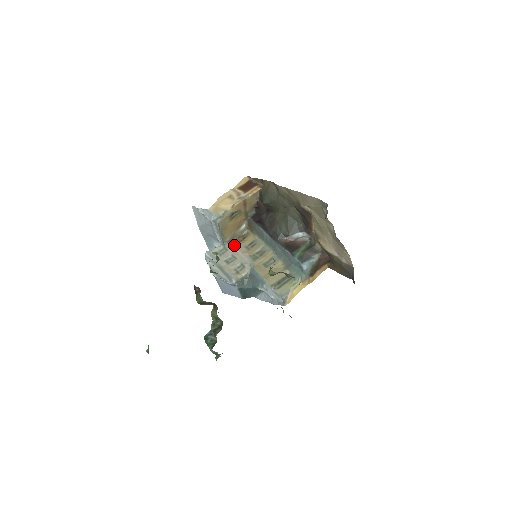
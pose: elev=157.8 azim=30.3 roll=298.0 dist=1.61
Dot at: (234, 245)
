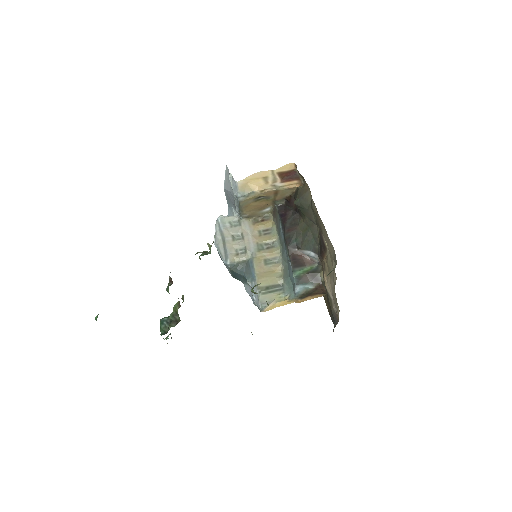
Dot at: (249, 223)
